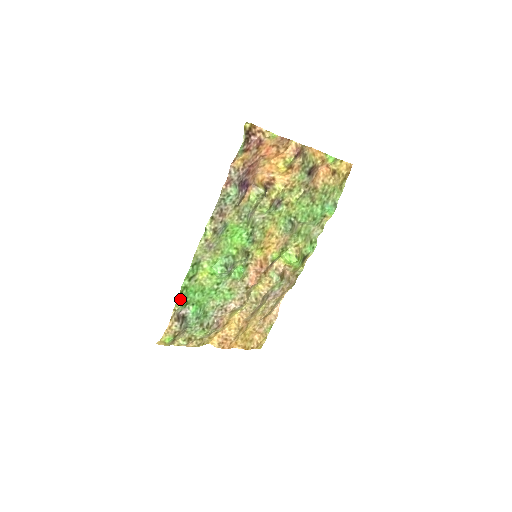
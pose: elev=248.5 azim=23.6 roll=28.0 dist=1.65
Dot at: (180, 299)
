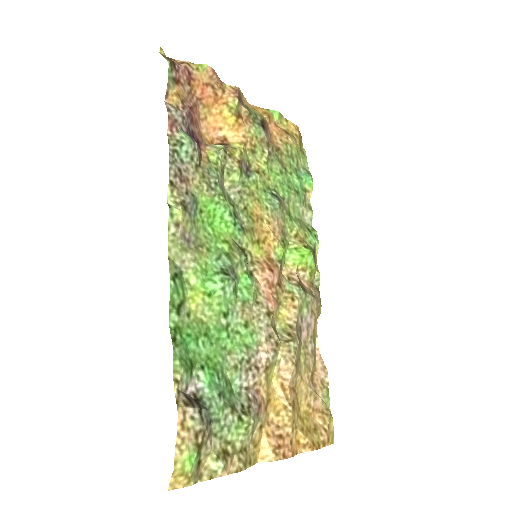
Dot at: (177, 354)
